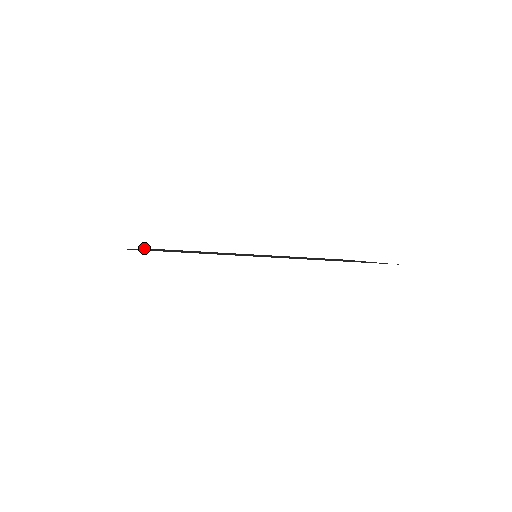
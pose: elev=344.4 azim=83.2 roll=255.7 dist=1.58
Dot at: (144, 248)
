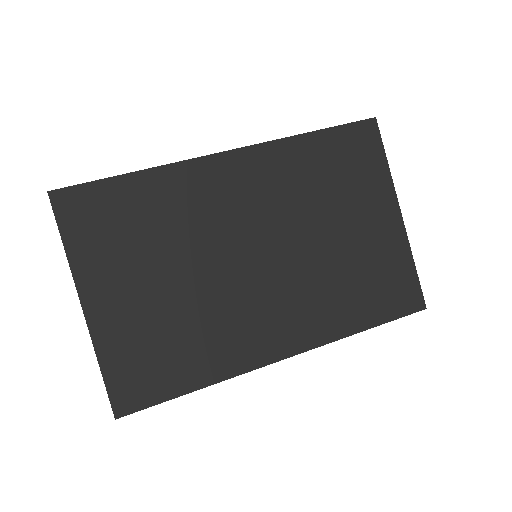
Dot at: (55, 215)
